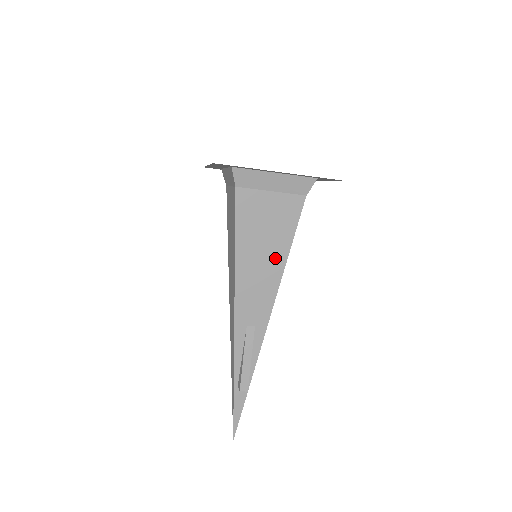
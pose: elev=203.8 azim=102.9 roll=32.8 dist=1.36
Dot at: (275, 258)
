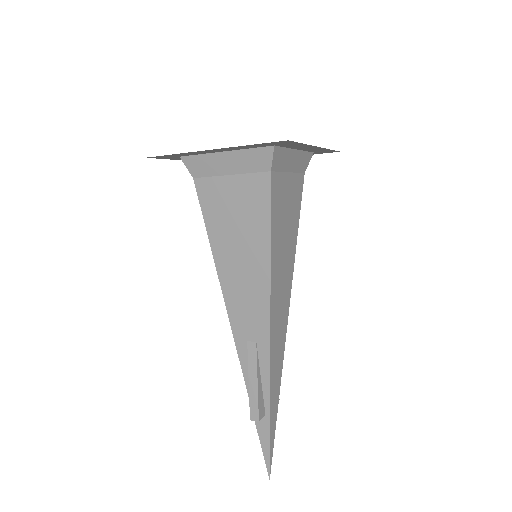
Dot at: (256, 256)
